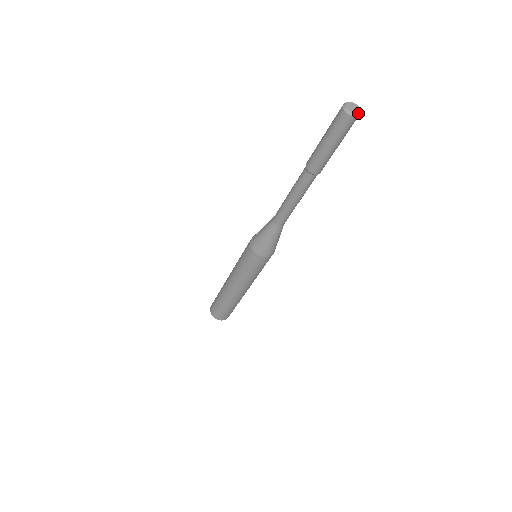
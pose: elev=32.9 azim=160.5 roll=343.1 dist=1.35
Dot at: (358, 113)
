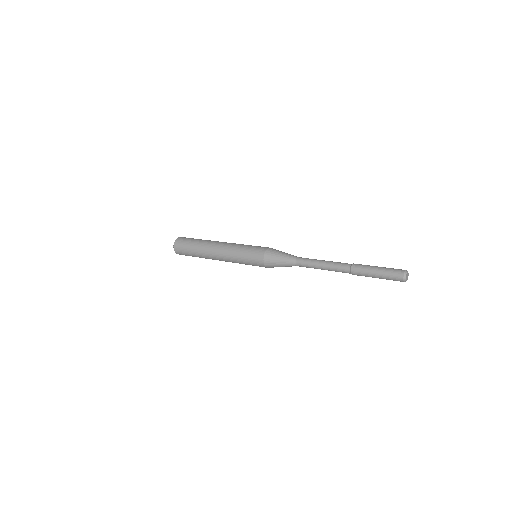
Dot at: (407, 279)
